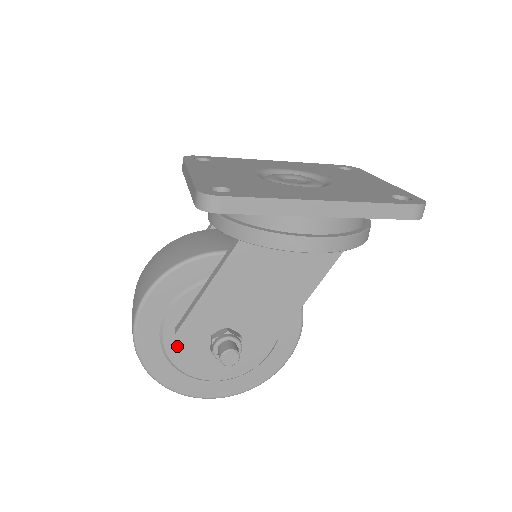
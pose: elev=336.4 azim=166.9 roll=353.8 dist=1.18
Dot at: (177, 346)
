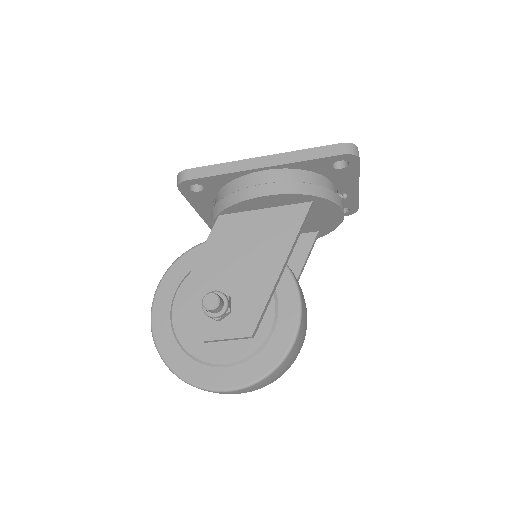
Dot at: (184, 326)
